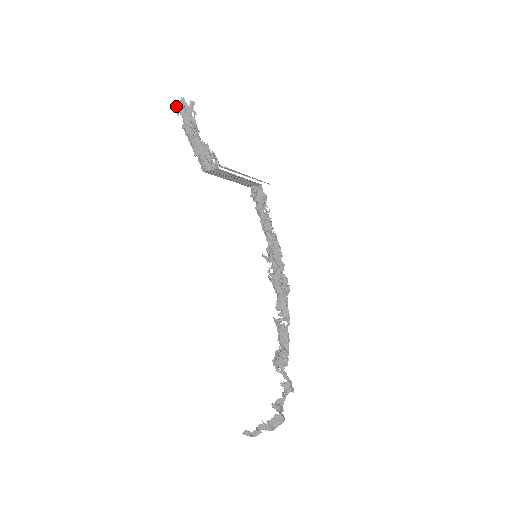
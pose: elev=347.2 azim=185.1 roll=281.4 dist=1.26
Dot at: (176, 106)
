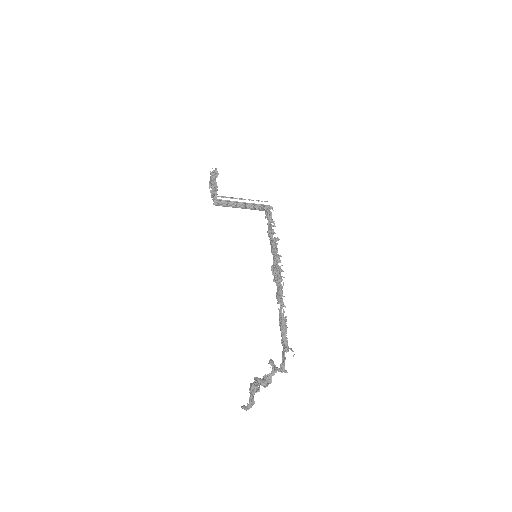
Dot at: occluded
